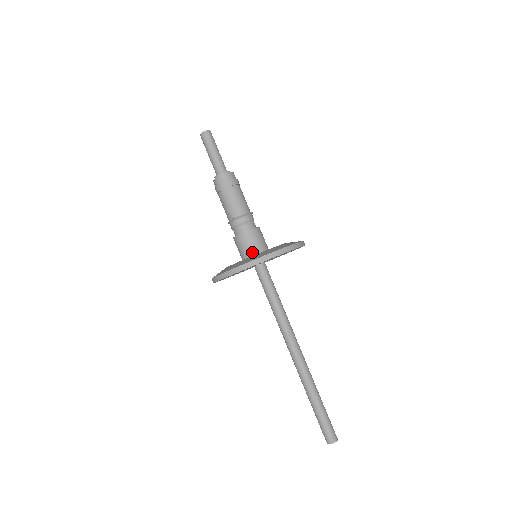
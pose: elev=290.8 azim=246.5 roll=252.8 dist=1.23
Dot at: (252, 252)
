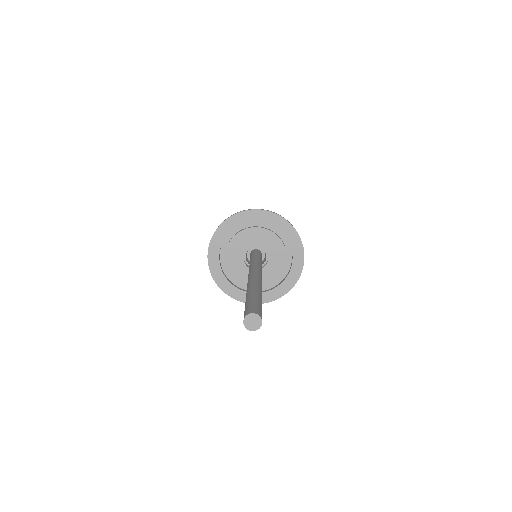
Dot at: occluded
